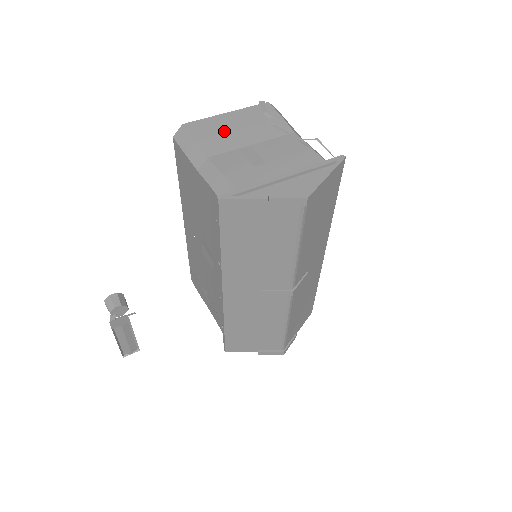
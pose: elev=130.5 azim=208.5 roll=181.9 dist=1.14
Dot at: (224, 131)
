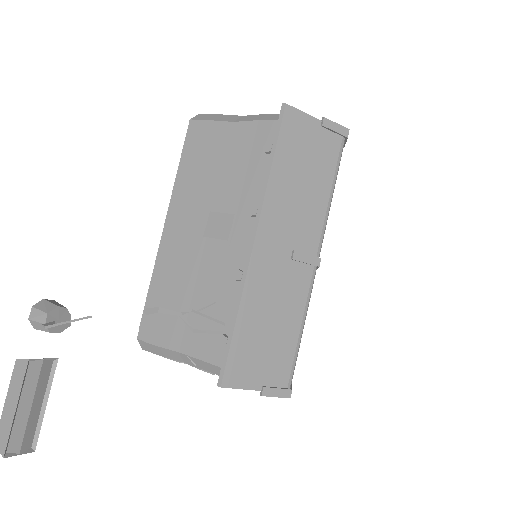
Dot at: occluded
